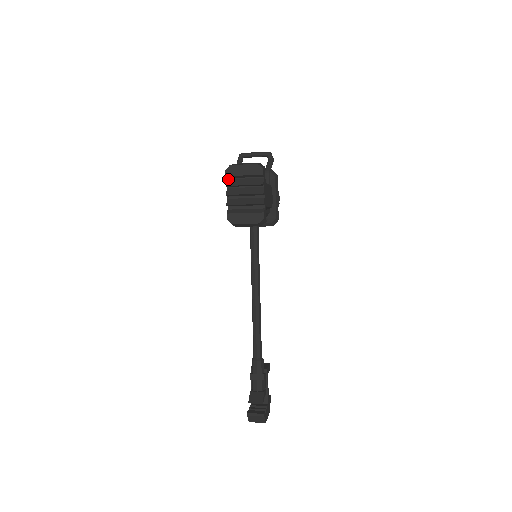
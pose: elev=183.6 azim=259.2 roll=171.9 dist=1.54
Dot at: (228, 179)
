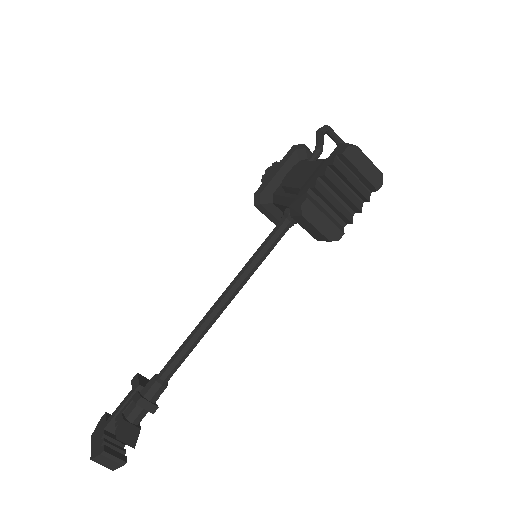
Dot at: (337, 157)
